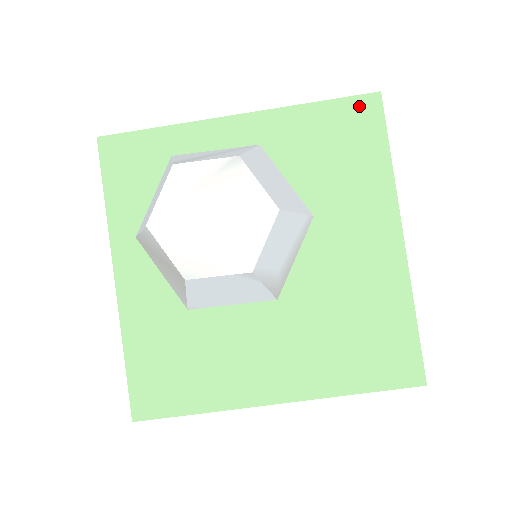
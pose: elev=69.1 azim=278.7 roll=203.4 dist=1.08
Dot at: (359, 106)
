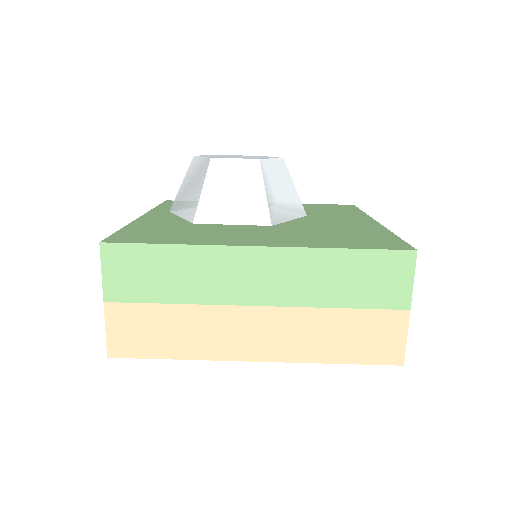
Dot at: occluded
